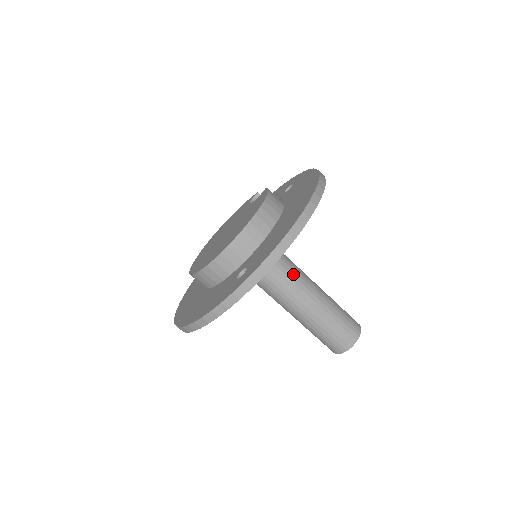
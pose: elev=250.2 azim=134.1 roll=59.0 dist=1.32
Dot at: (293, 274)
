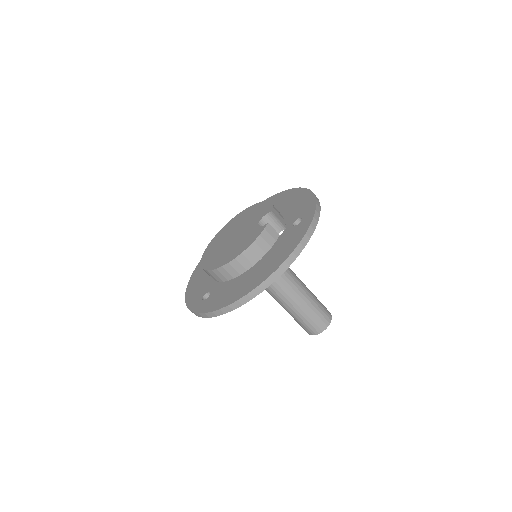
Dot at: (274, 284)
